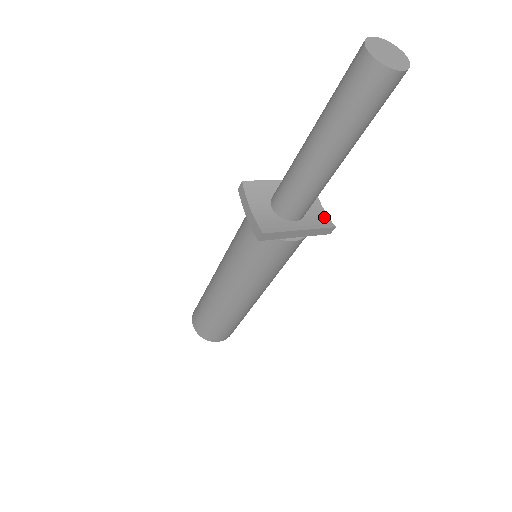
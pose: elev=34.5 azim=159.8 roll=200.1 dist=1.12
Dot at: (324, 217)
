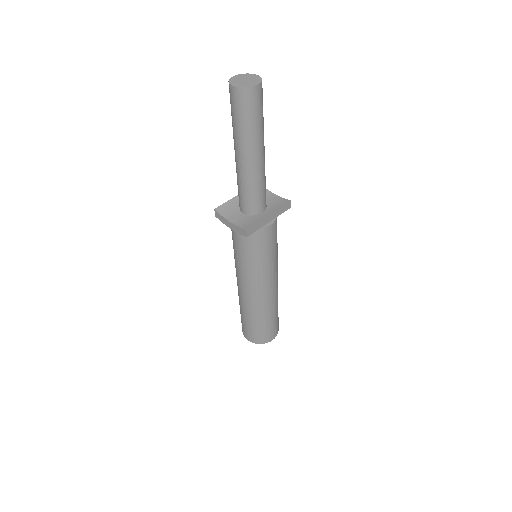
Dot at: (280, 199)
